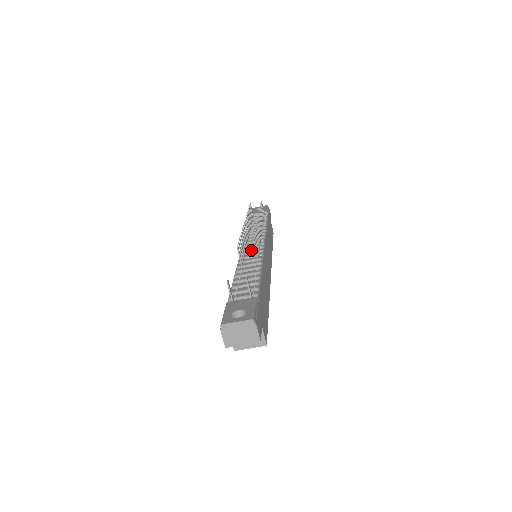
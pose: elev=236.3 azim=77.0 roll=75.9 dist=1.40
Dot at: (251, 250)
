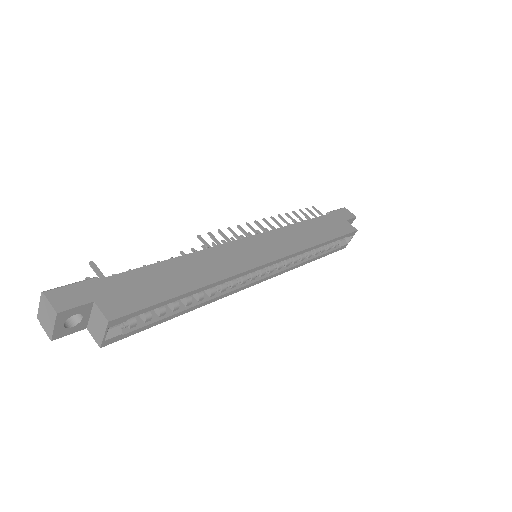
Dot at: occluded
